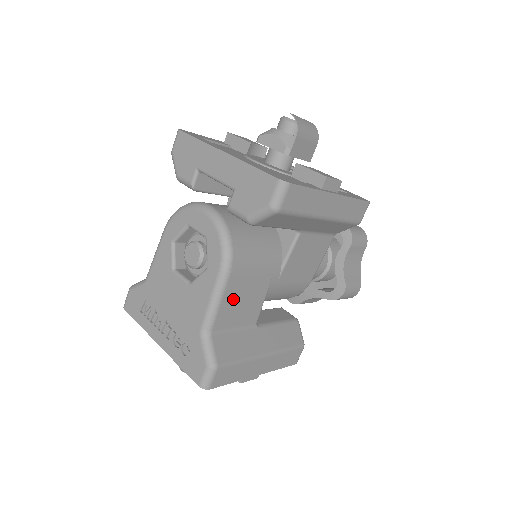
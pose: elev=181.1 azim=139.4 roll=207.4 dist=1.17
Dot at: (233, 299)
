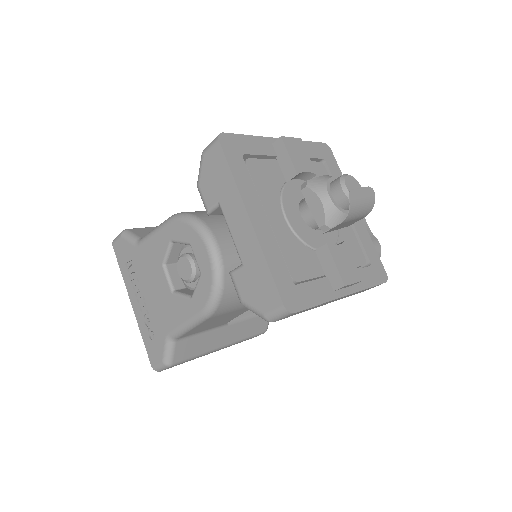
Dot at: (207, 324)
